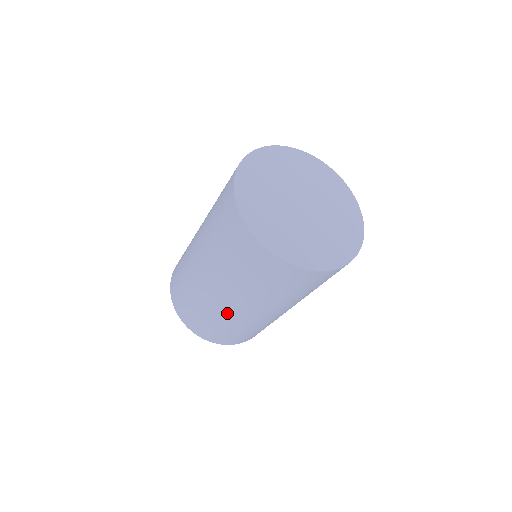
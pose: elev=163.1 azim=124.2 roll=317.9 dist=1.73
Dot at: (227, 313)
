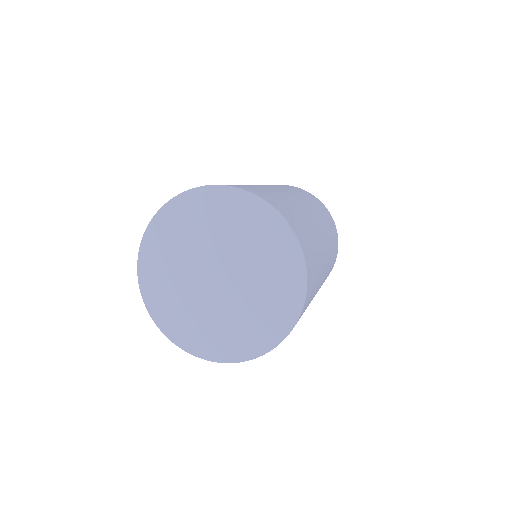
Dot at: occluded
